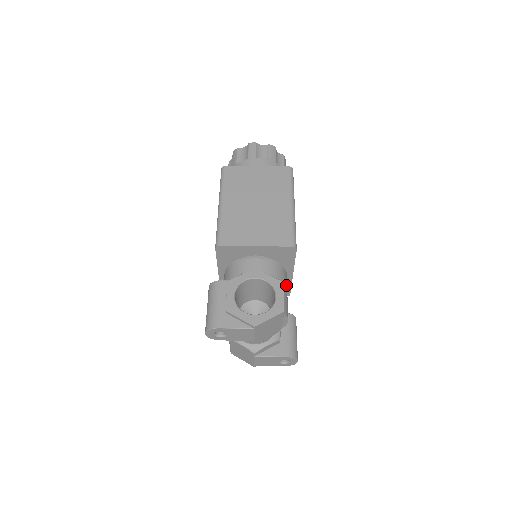
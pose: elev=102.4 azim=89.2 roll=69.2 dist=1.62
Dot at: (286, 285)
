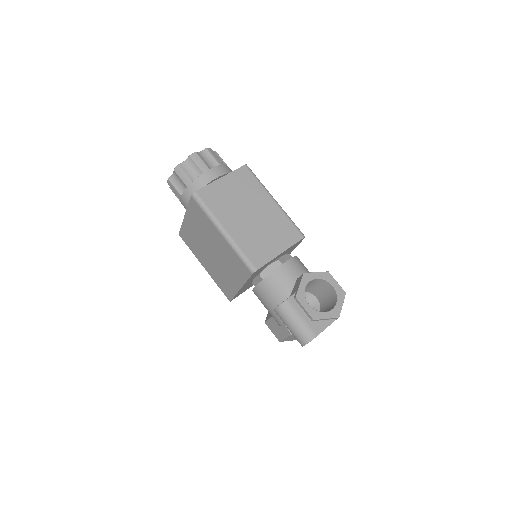
Dot at: occluded
